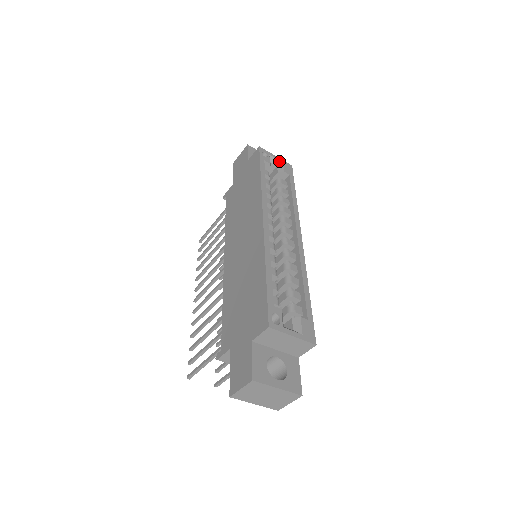
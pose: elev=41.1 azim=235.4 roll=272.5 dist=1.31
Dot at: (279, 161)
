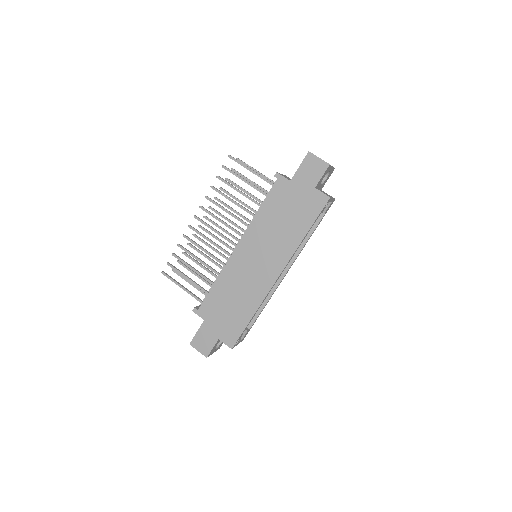
Dot at: (331, 202)
